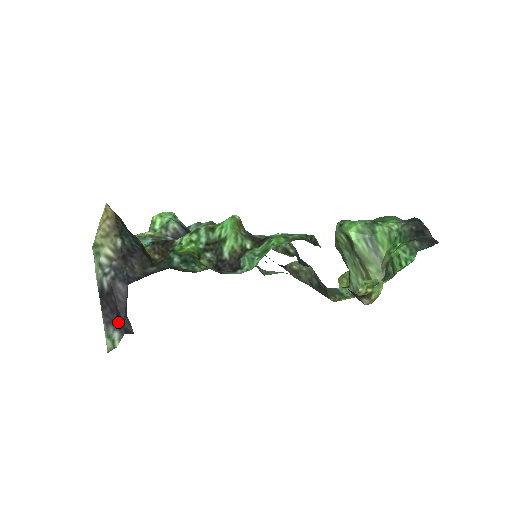
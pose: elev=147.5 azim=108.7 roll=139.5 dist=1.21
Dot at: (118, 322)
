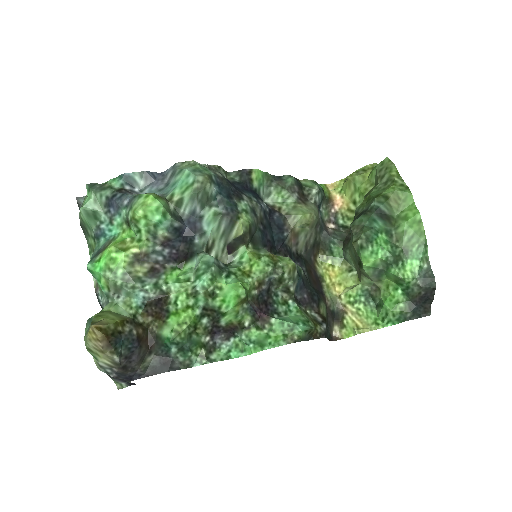
Dot at: (124, 381)
